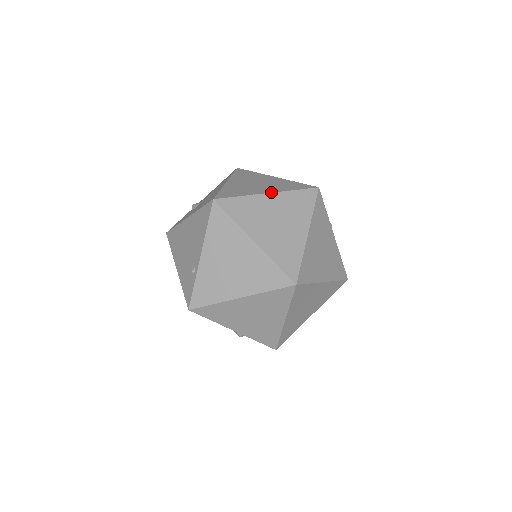
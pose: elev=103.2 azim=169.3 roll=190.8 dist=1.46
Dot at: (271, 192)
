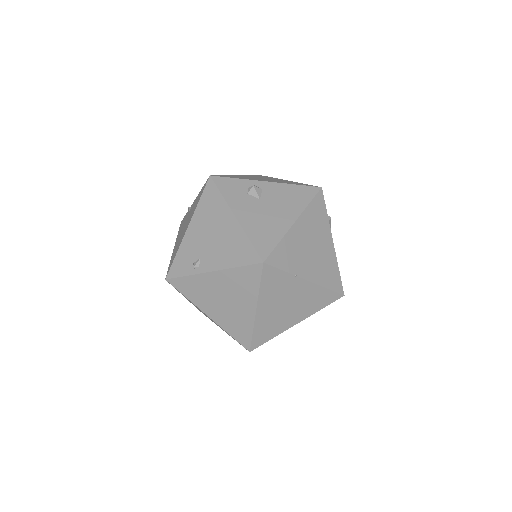
Dot at: (310, 280)
